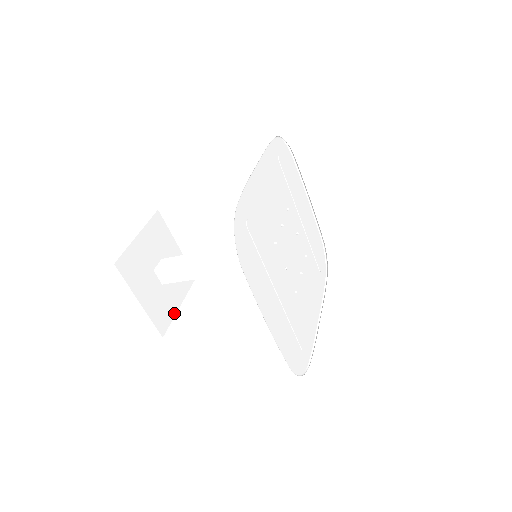
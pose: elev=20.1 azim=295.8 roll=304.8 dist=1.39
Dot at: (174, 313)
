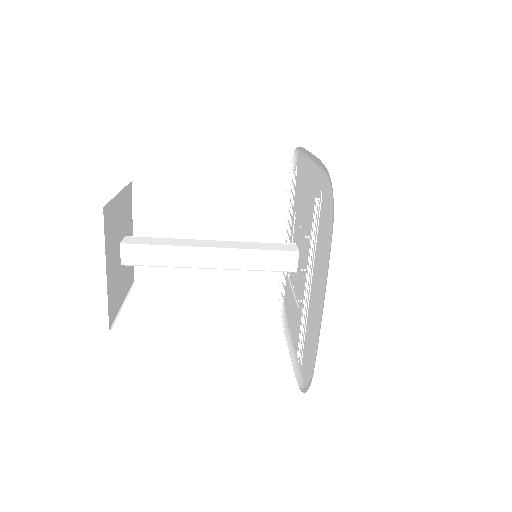
Dot at: (119, 308)
